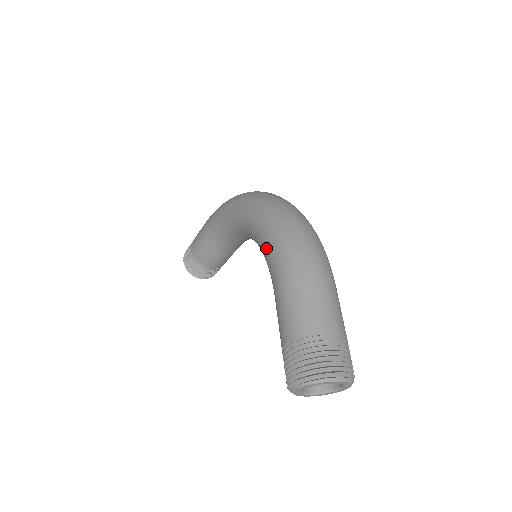
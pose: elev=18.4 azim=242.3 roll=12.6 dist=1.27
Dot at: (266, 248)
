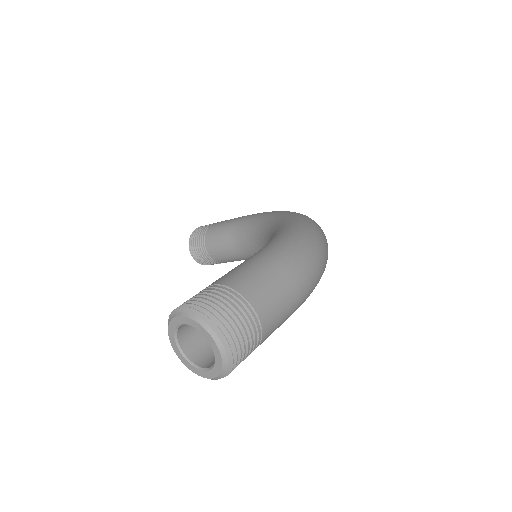
Dot at: (279, 234)
